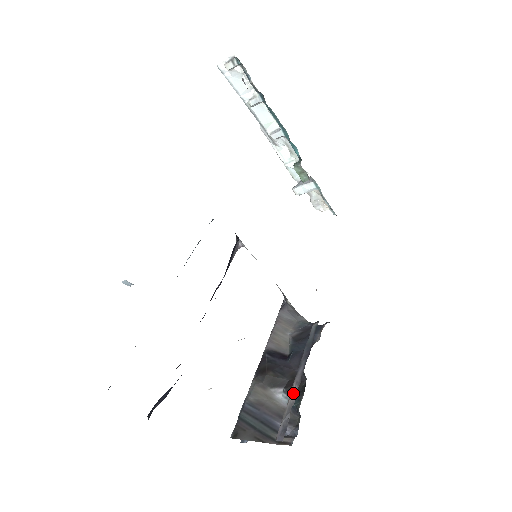
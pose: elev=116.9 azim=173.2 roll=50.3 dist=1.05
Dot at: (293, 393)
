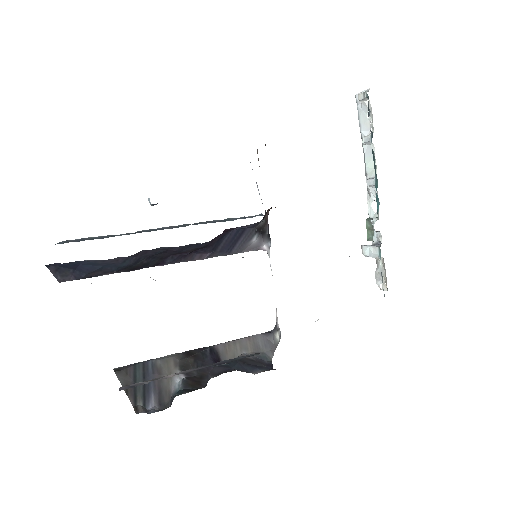
Dot at: (173, 374)
